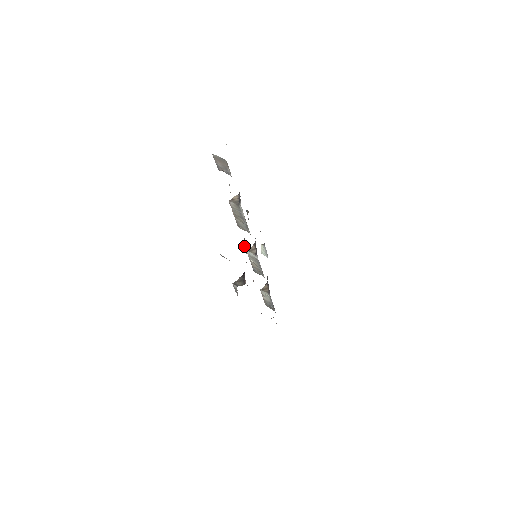
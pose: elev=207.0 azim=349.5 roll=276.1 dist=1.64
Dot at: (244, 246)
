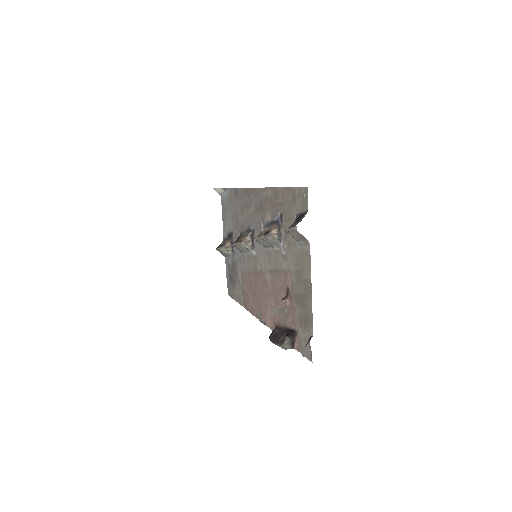
Dot at: (287, 300)
